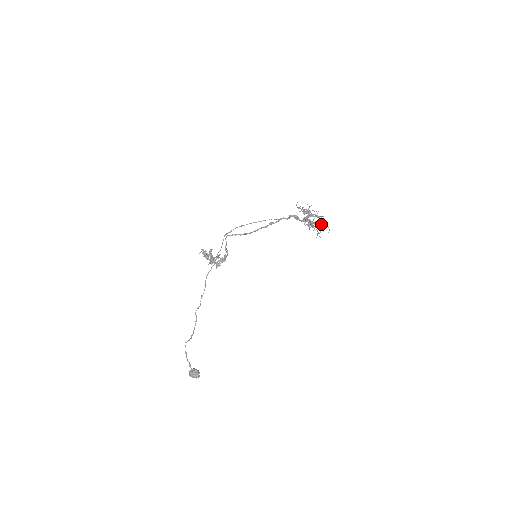
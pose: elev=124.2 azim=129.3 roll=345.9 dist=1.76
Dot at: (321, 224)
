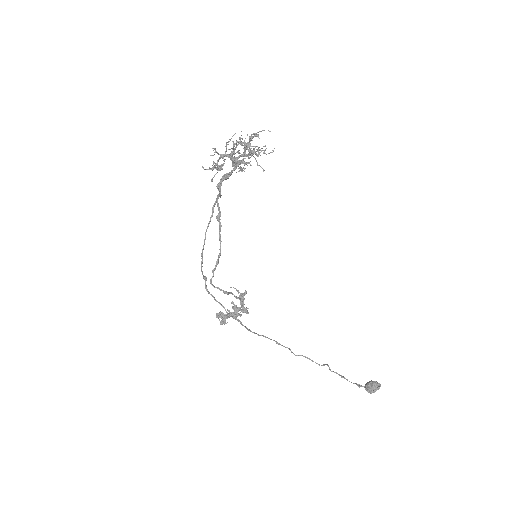
Dot at: occluded
